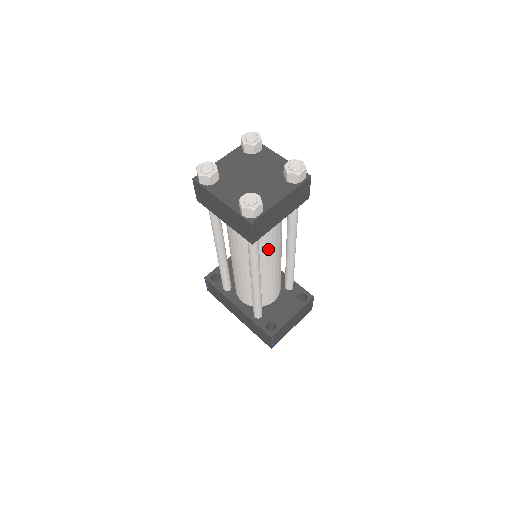
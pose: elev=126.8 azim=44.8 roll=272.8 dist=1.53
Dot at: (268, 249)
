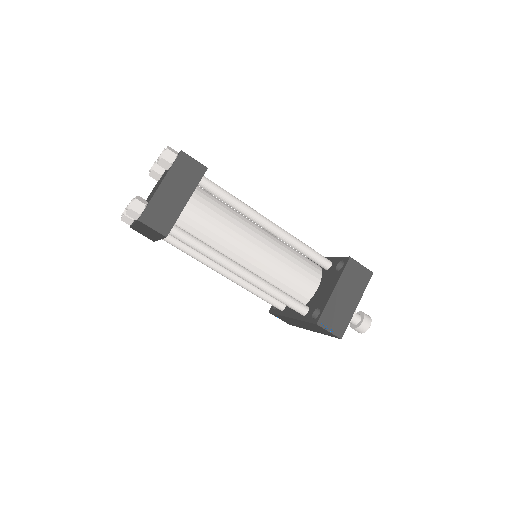
Dot at: (223, 237)
